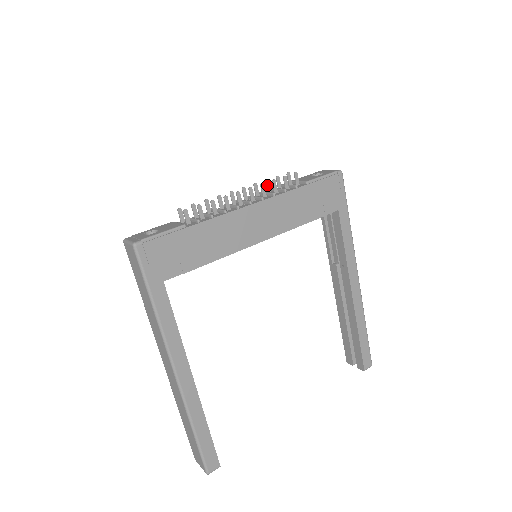
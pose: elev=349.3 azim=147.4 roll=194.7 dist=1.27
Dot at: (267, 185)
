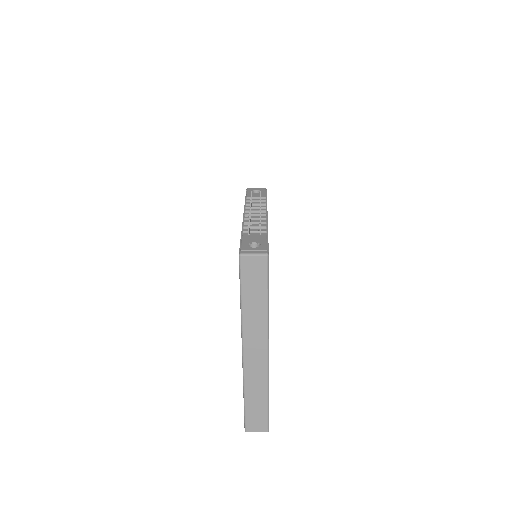
Dot at: occluded
